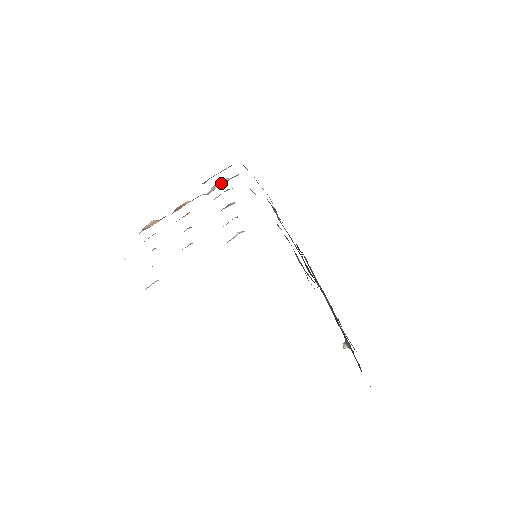
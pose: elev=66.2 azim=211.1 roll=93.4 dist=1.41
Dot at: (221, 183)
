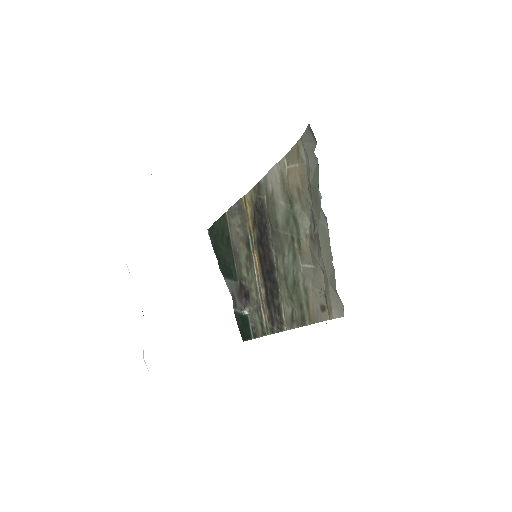
Dot at: occluded
